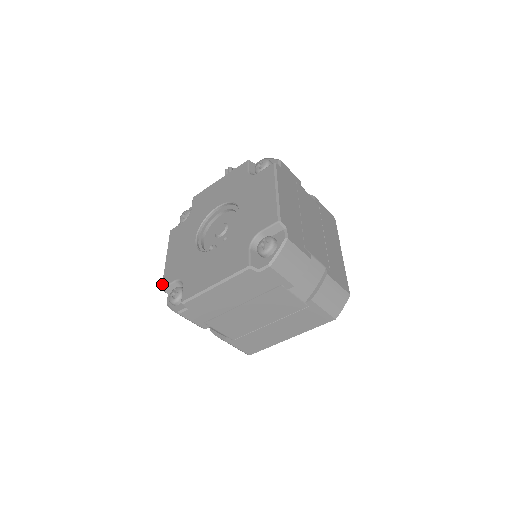
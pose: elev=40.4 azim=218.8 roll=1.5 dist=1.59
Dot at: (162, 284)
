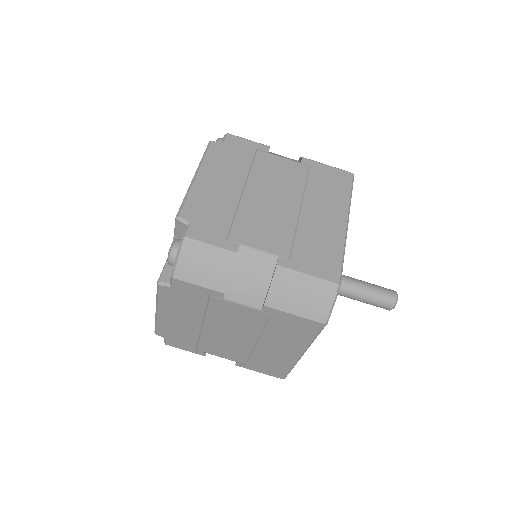
Dot at: occluded
